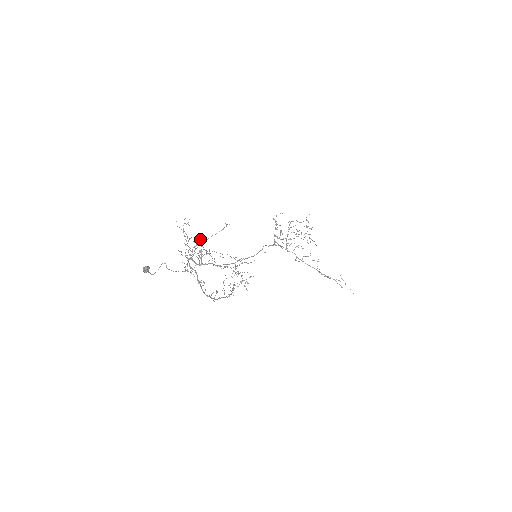
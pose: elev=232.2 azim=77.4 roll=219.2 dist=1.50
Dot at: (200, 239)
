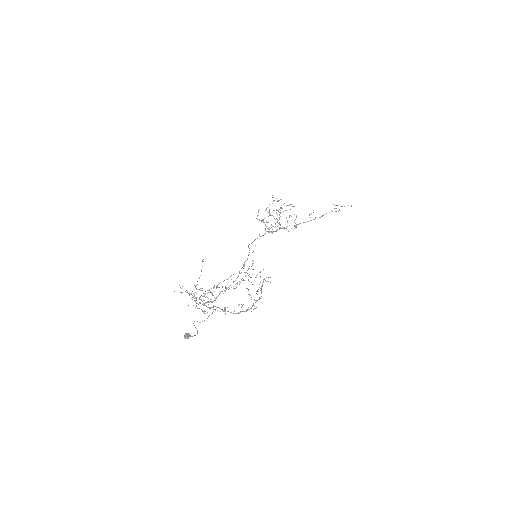
Dot at: occluded
